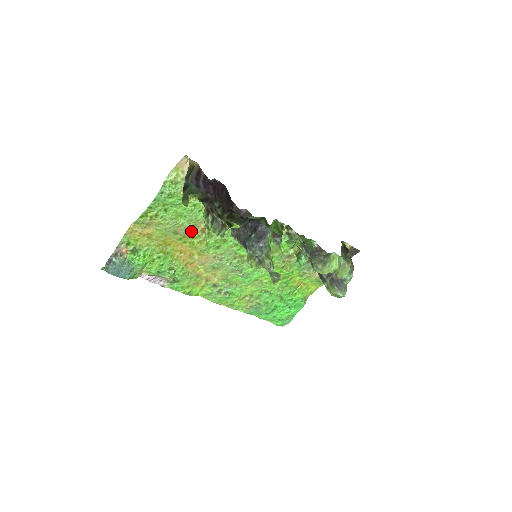
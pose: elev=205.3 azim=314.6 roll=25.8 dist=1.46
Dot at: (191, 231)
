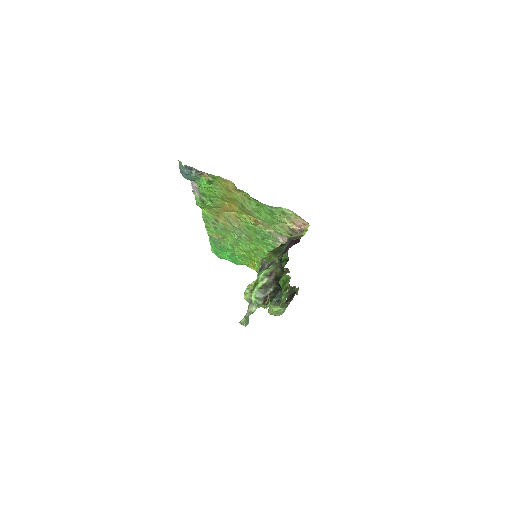
Dot at: (251, 215)
